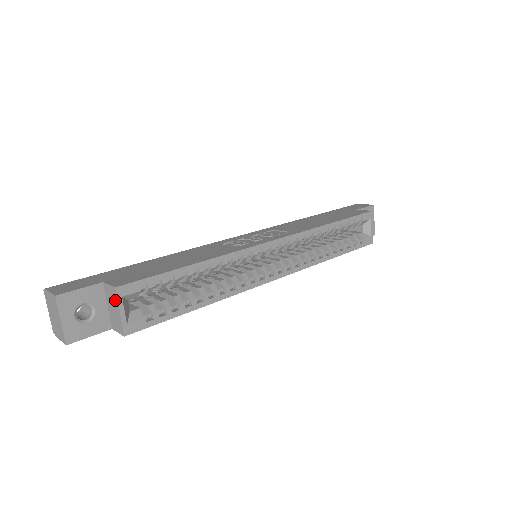
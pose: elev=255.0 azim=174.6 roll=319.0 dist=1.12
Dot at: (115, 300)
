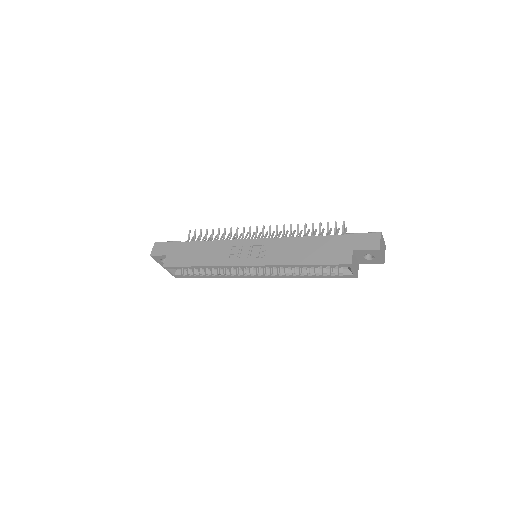
Dot at: occluded
